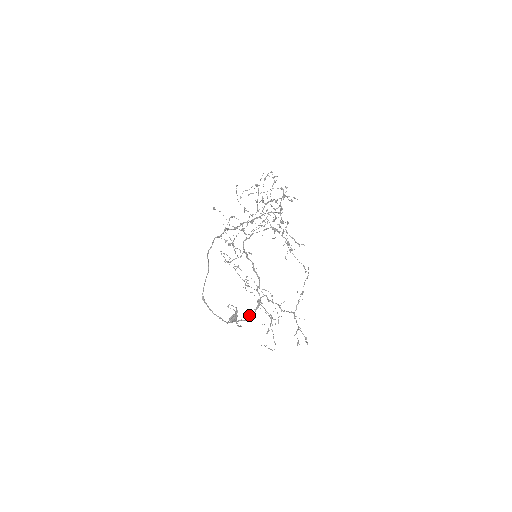
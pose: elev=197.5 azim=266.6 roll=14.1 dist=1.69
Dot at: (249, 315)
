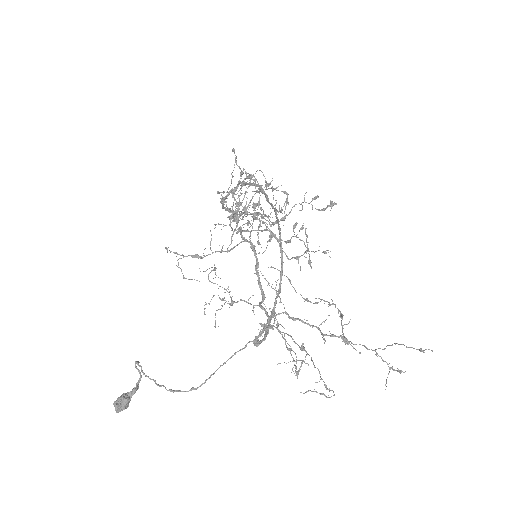
Dot at: occluded
